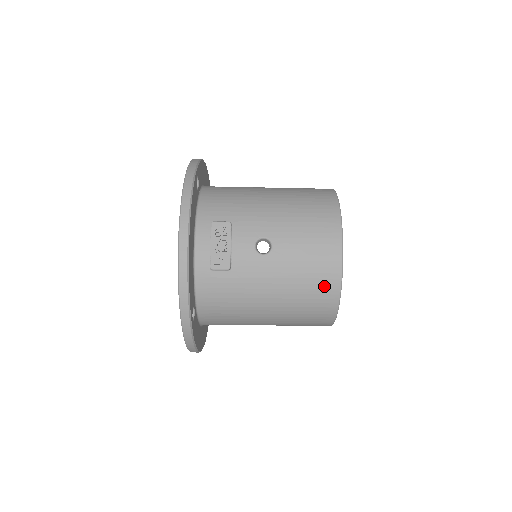
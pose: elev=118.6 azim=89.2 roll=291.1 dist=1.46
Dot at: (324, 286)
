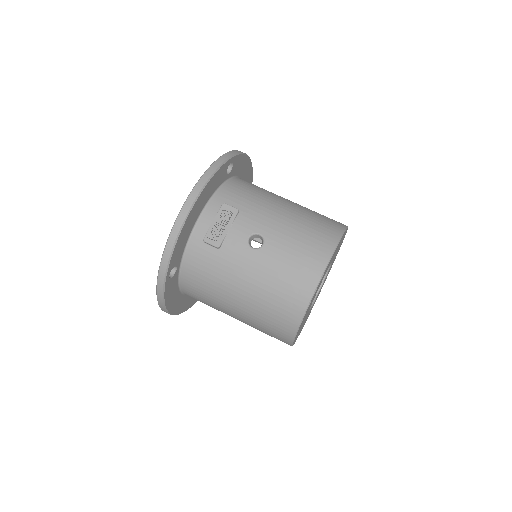
Dot at: (293, 300)
